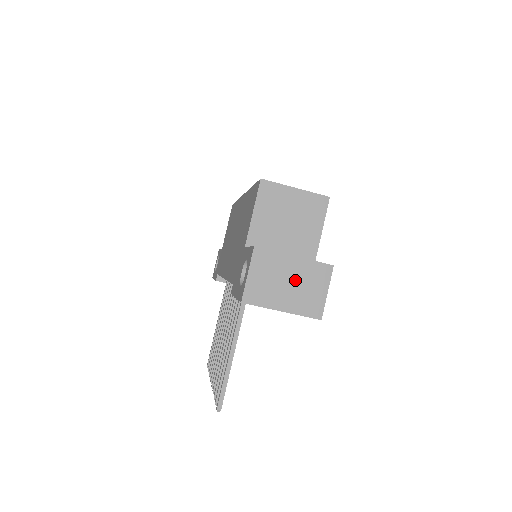
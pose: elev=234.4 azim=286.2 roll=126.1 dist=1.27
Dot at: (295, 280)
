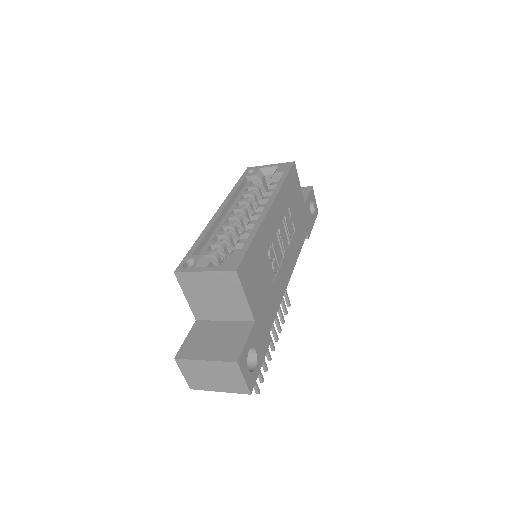
Dot at: (216, 374)
